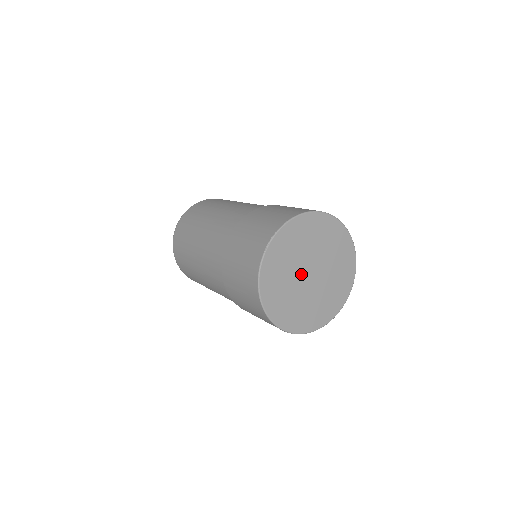
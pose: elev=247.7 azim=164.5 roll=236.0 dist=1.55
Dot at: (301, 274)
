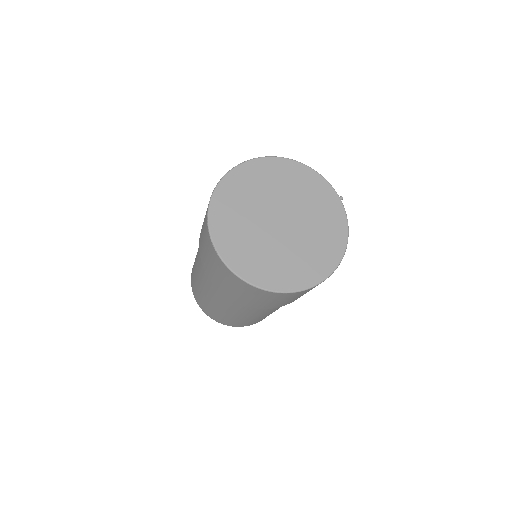
Dot at: (271, 232)
